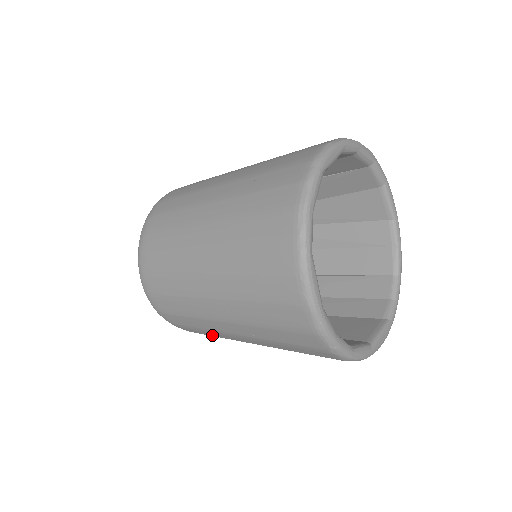
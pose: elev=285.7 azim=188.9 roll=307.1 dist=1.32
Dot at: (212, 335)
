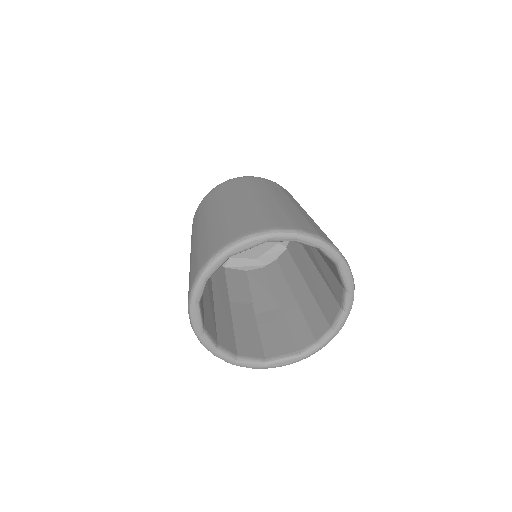
Dot at: occluded
